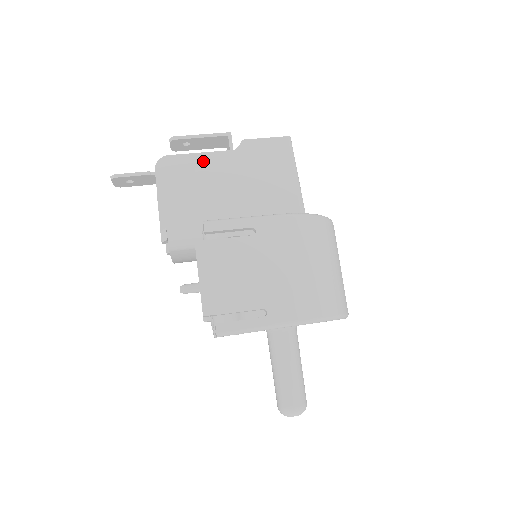
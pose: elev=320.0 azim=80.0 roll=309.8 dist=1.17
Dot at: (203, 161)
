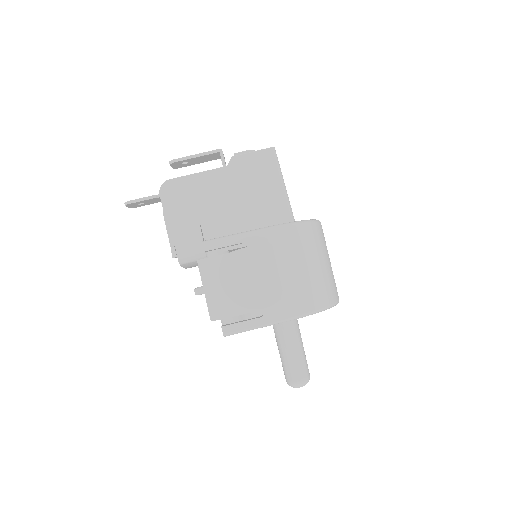
Dot at: (200, 180)
